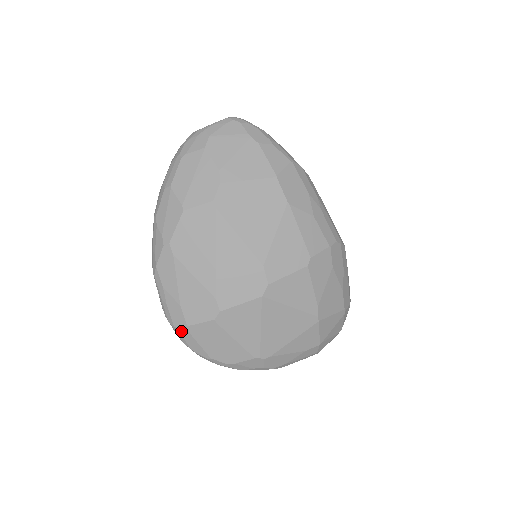
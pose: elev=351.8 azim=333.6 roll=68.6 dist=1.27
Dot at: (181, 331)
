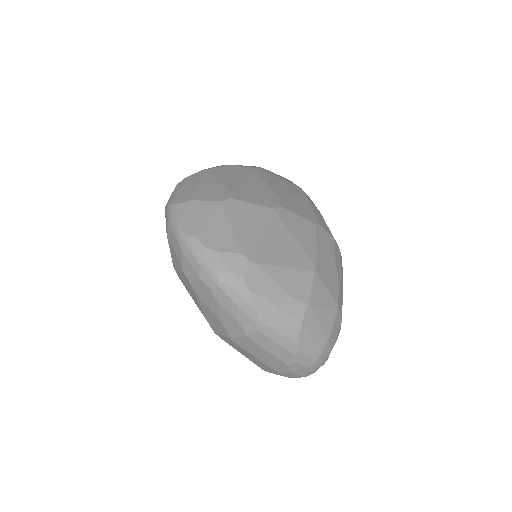
Dot at: (179, 206)
